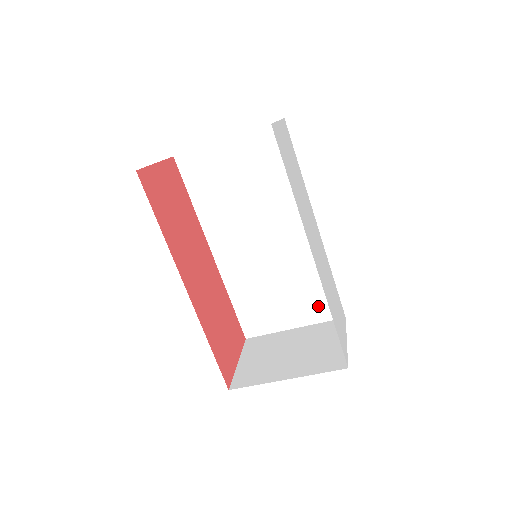
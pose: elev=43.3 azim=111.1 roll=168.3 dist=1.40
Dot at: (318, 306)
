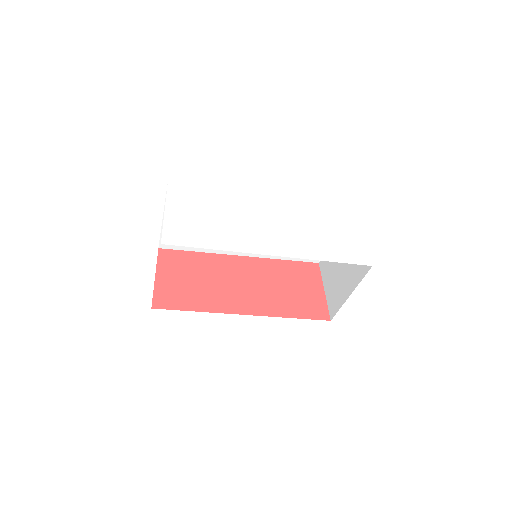
Dot at: occluded
